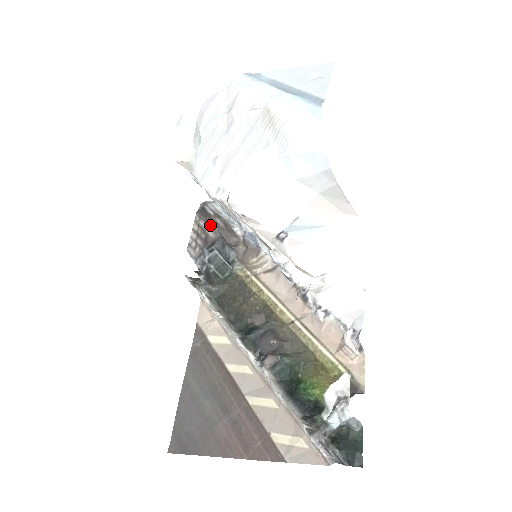
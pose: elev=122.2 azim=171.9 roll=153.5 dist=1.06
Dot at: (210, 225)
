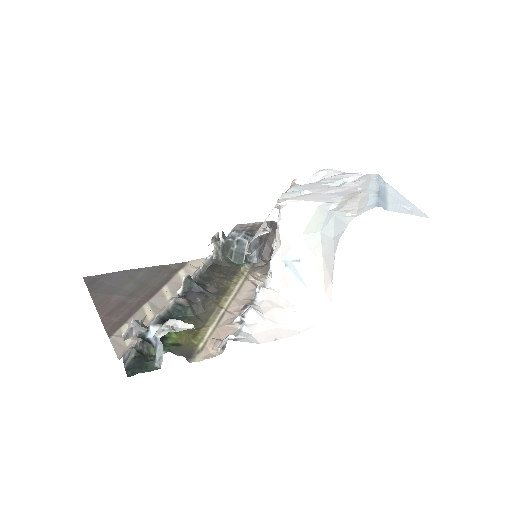
Dot at: occluded
